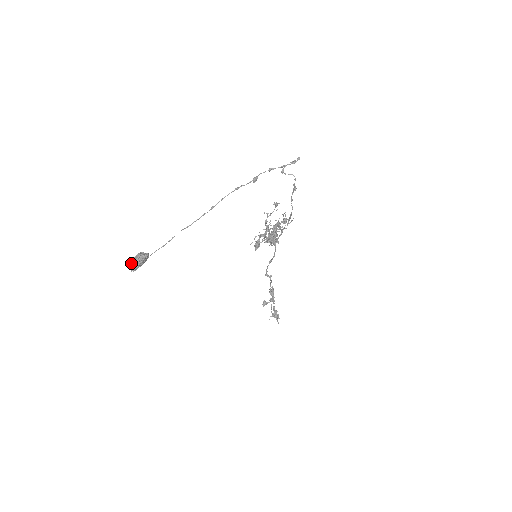
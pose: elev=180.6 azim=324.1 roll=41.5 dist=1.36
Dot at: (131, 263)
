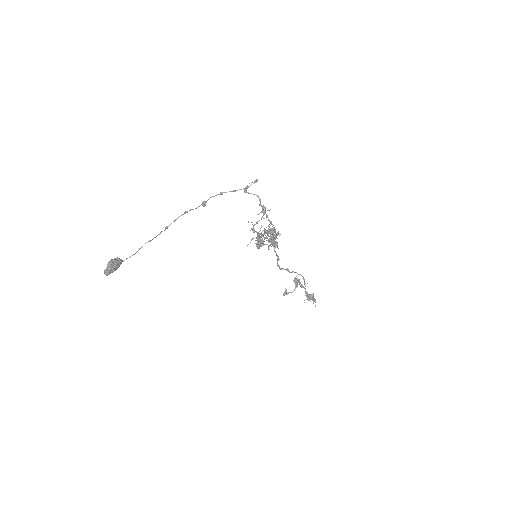
Dot at: occluded
